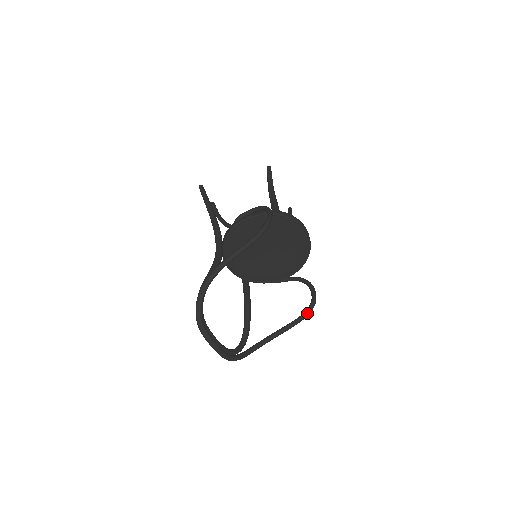
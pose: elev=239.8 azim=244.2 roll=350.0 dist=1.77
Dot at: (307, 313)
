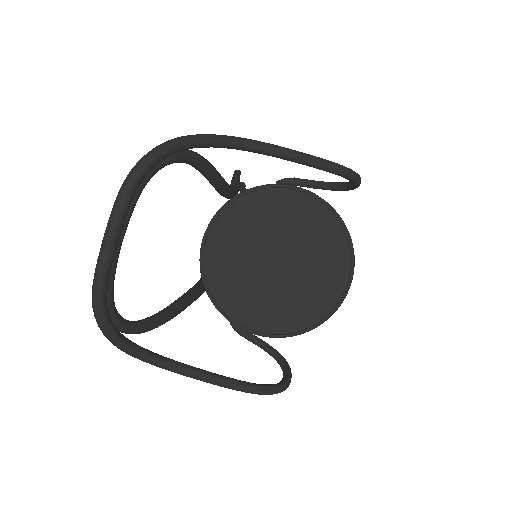
Dot at: (265, 388)
